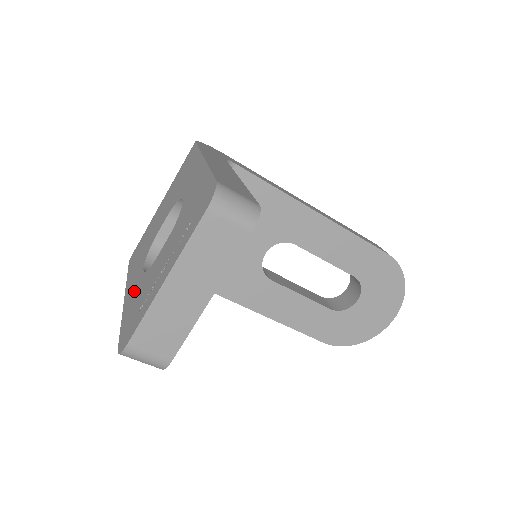
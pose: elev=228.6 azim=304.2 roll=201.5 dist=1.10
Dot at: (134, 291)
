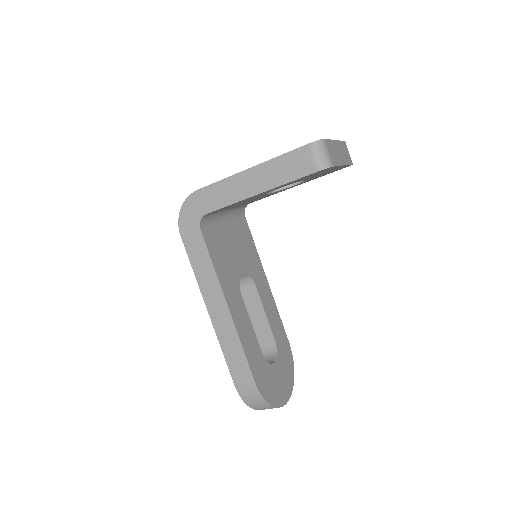
Dot at: occluded
